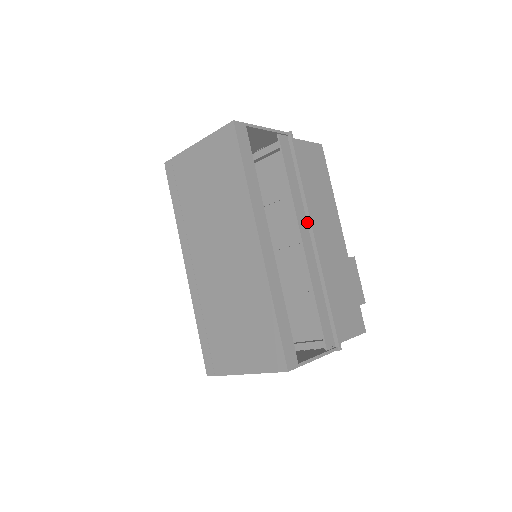
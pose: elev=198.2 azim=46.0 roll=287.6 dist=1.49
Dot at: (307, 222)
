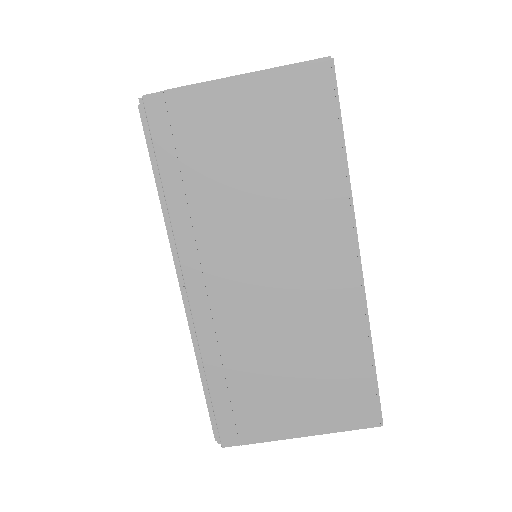
Dot at: occluded
